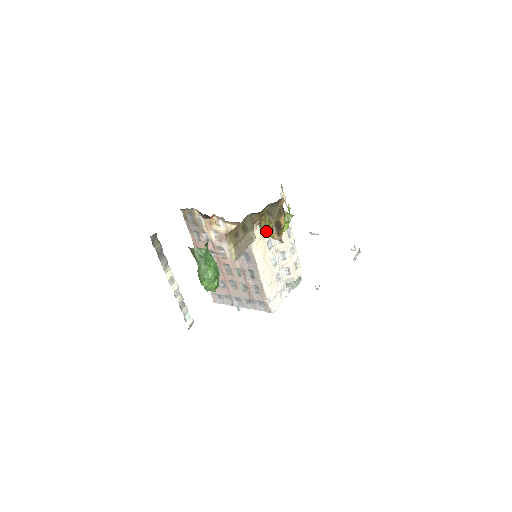
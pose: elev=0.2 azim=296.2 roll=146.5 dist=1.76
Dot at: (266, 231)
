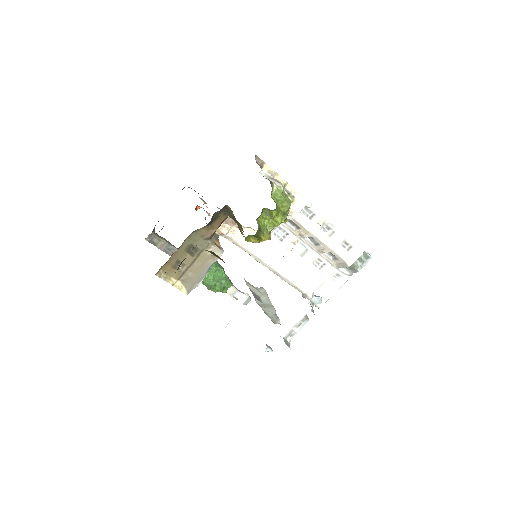
Dot at: occluded
